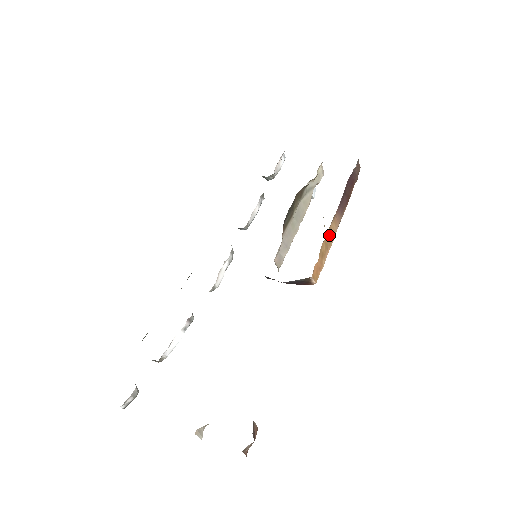
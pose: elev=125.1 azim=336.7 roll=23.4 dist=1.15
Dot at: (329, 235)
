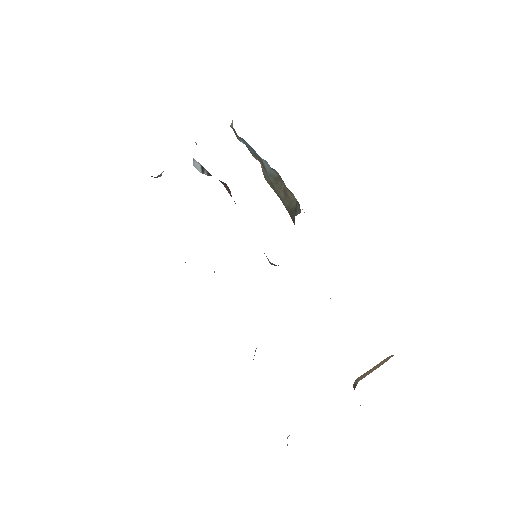
Dot at: occluded
